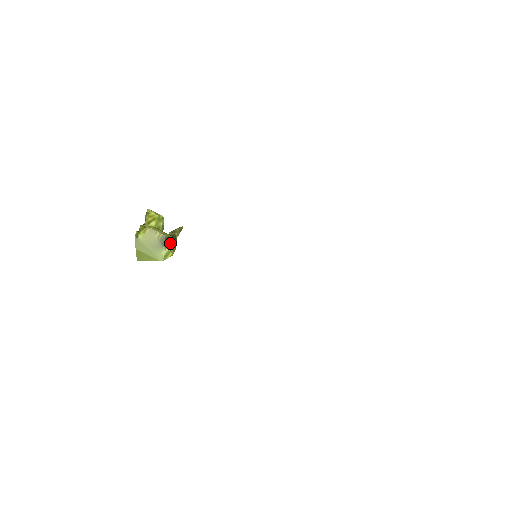
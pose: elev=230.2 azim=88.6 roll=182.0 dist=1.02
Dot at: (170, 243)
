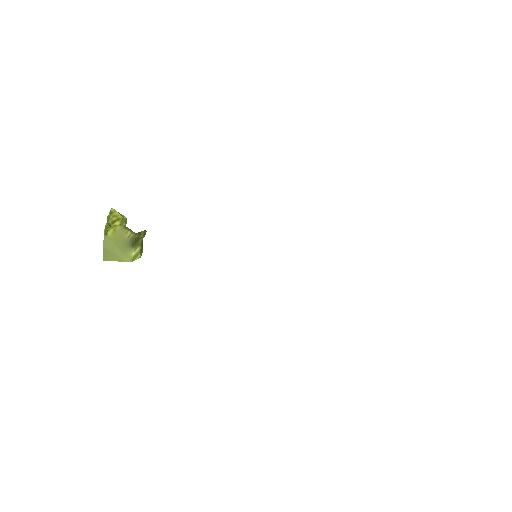
Dot at: (140, 244)
